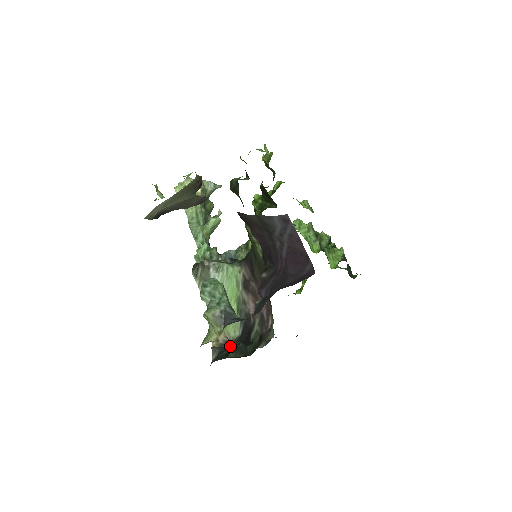
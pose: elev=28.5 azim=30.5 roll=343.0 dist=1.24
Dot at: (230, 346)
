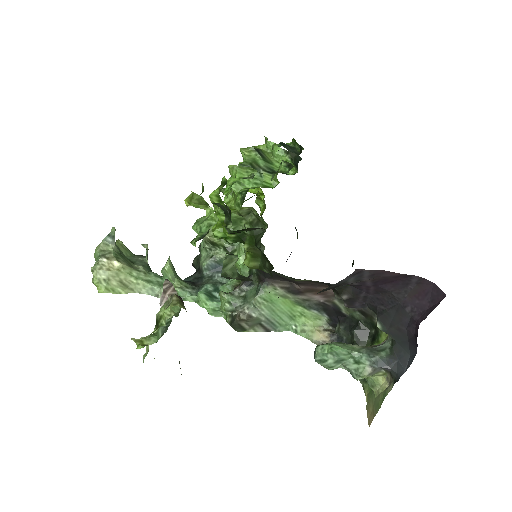
Dot at: (341, 337)
